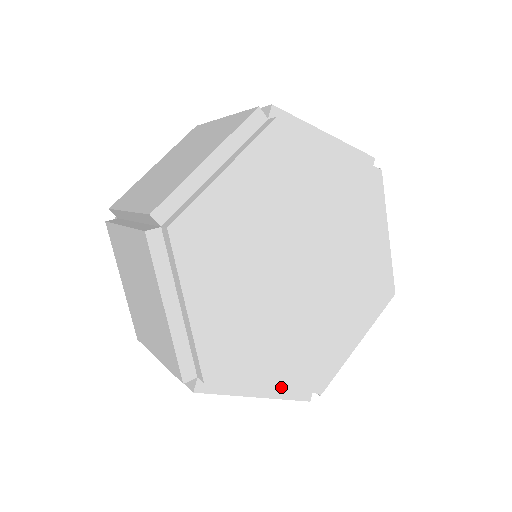
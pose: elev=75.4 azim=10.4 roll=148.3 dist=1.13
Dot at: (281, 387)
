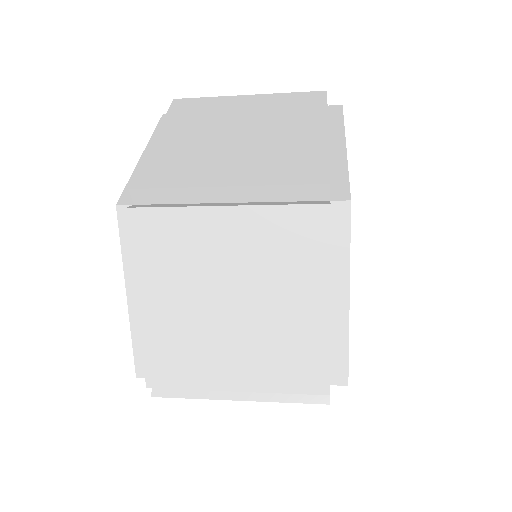
Dot at: occluded
